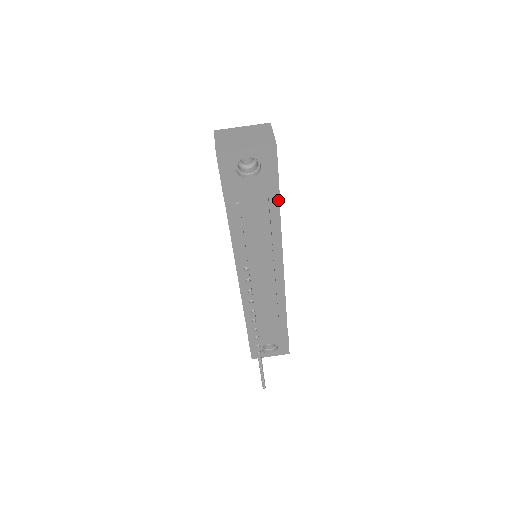
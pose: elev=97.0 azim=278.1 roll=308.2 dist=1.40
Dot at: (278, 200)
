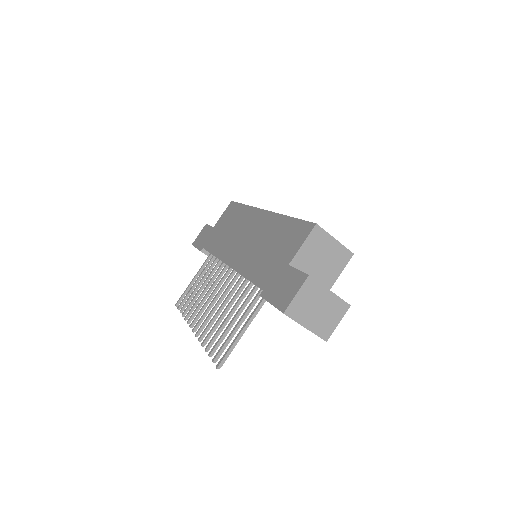
Dot at: occluded
